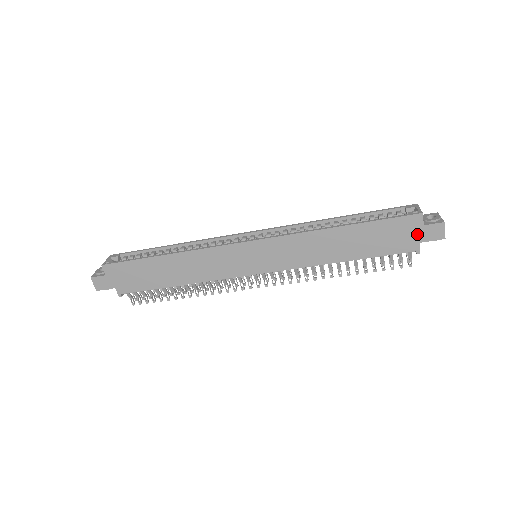
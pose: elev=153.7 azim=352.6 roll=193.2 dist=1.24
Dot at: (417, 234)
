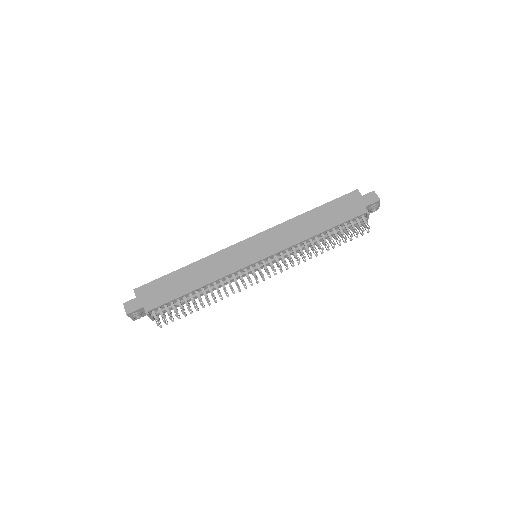
Dot at: (361, 202)
